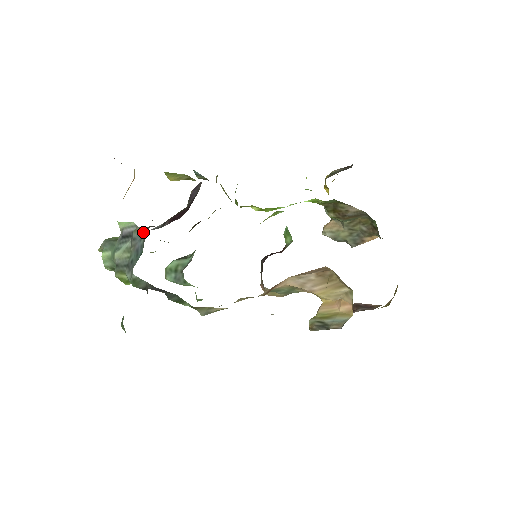
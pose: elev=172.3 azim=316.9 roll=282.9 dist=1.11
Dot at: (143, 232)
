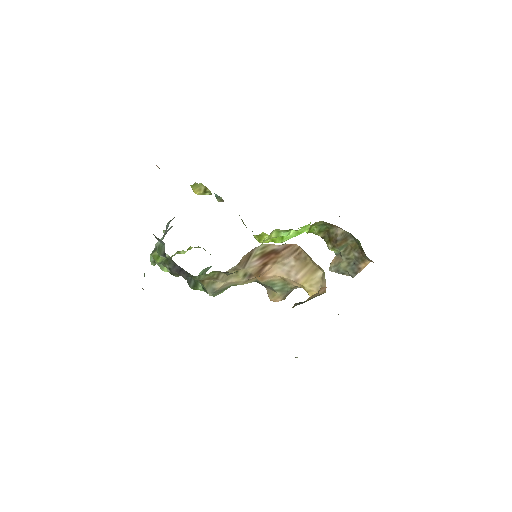
Dot at: (171, 220)
